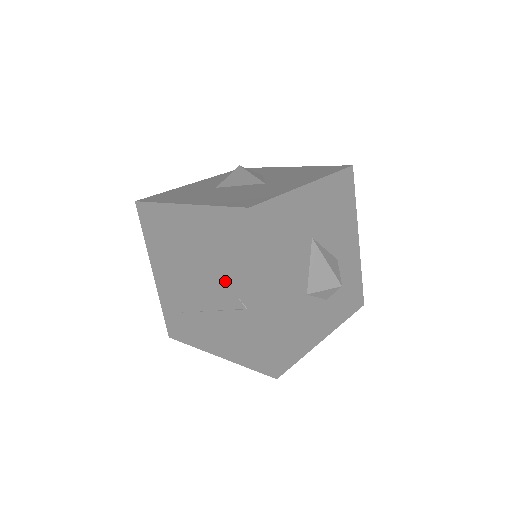
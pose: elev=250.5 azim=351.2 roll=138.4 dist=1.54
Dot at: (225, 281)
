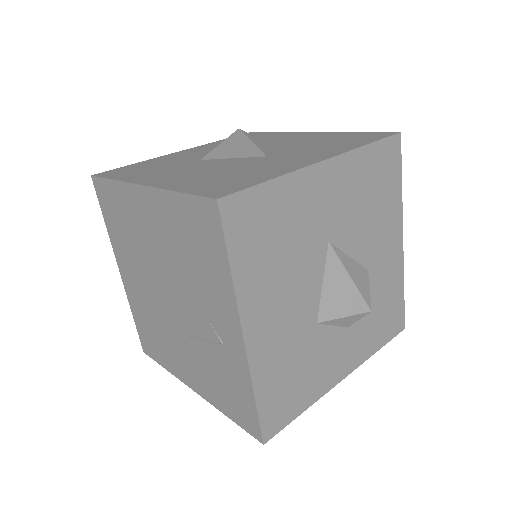
Dot at: (195, 300)
